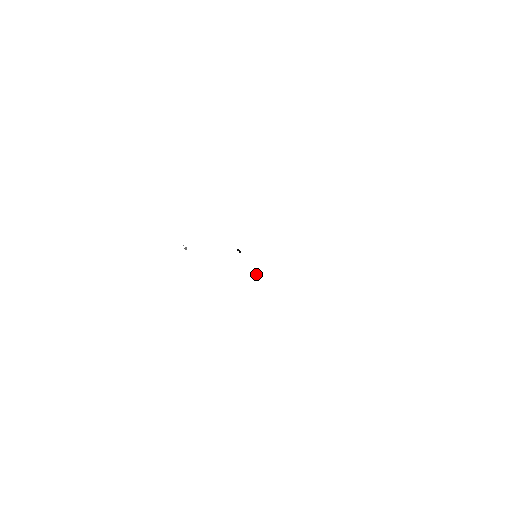
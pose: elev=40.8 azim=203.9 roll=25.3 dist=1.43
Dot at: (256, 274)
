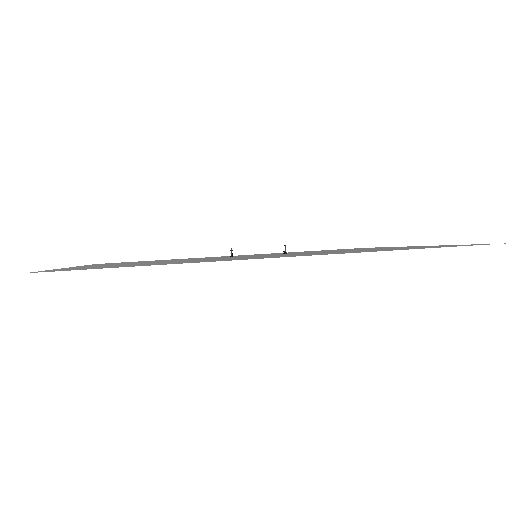
Dot at: (284, 251)
